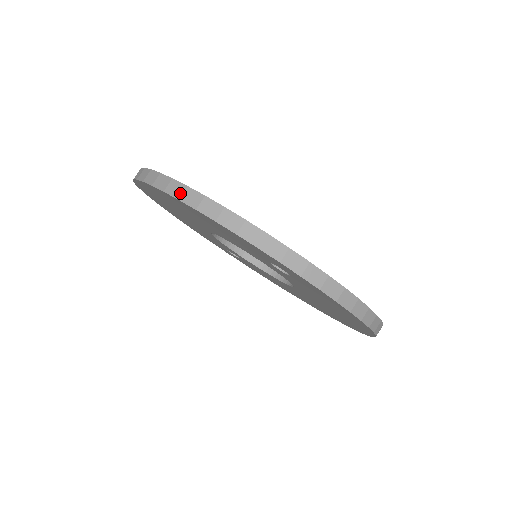
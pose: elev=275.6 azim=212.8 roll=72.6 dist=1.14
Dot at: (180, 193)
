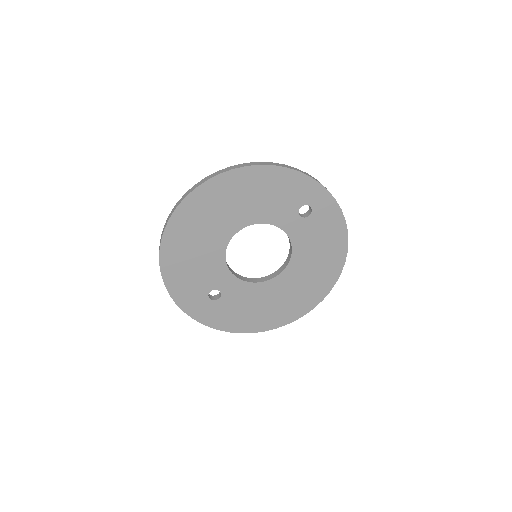
Dot at: (258, 163)
